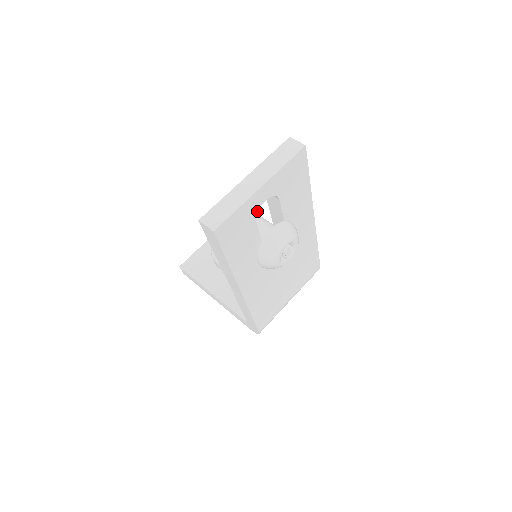
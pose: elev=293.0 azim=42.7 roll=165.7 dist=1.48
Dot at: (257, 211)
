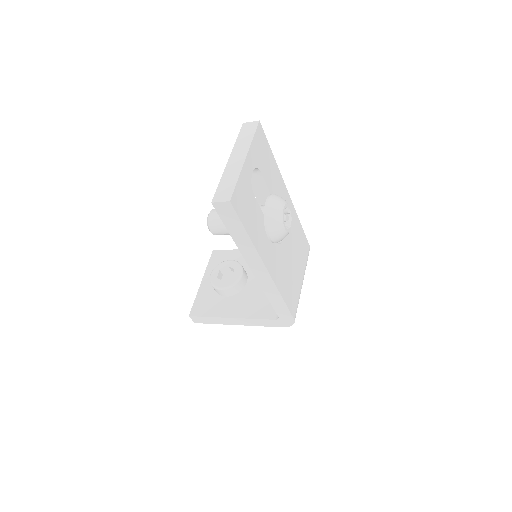
Dot at: occluded
